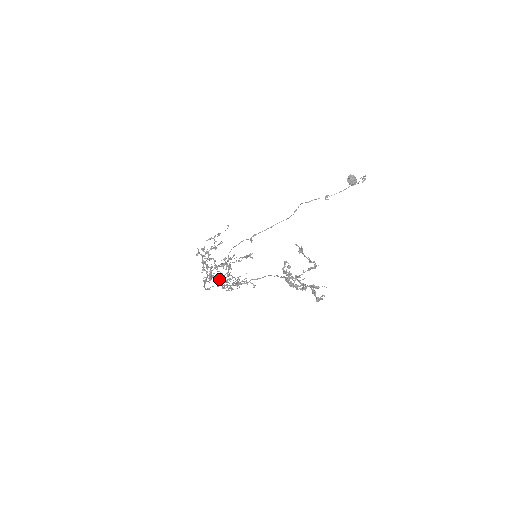
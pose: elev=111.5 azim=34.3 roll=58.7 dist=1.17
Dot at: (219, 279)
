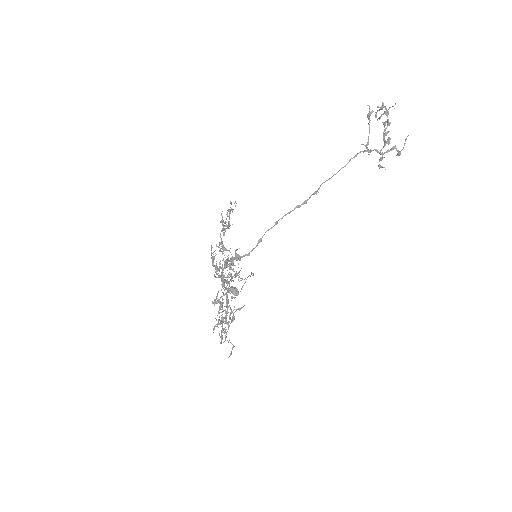
Dot at: (222, 296)
